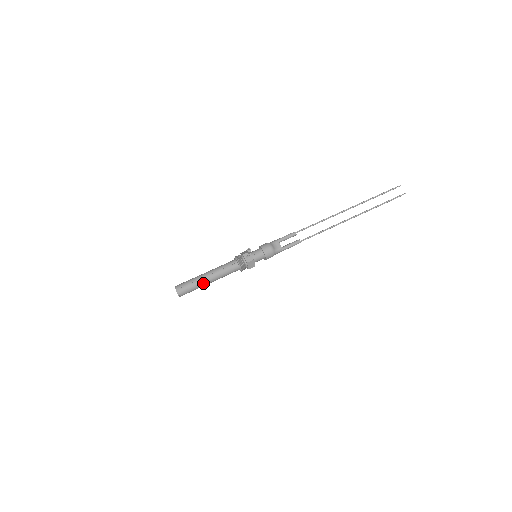
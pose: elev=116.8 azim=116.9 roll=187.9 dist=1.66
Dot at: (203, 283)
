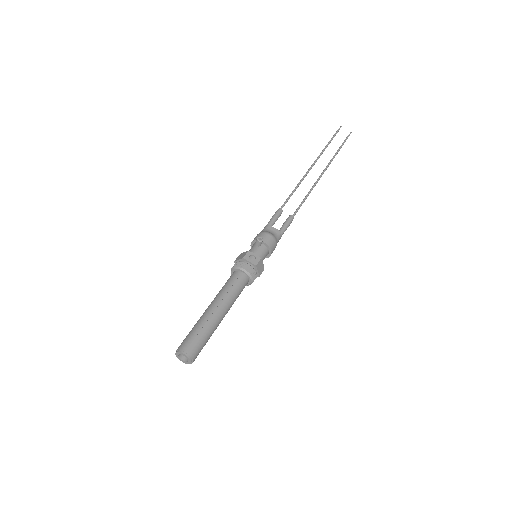
Dot at: (215, 323)
